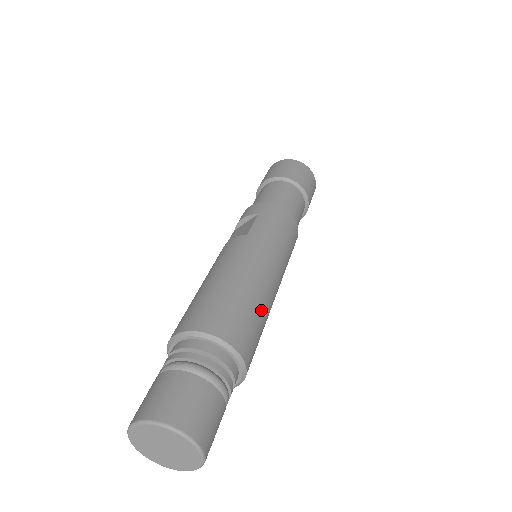
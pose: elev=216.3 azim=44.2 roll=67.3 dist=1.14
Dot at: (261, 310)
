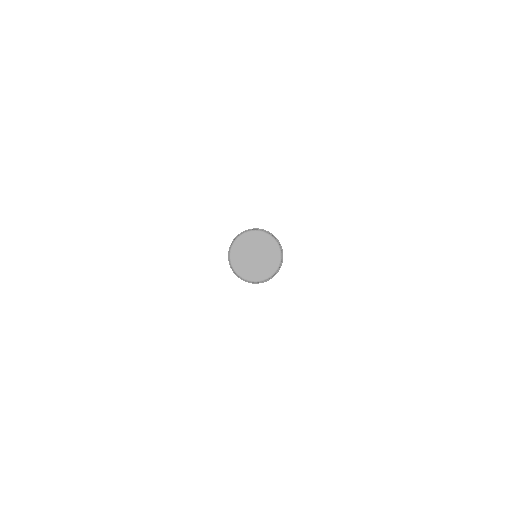
Dot at: occluded
